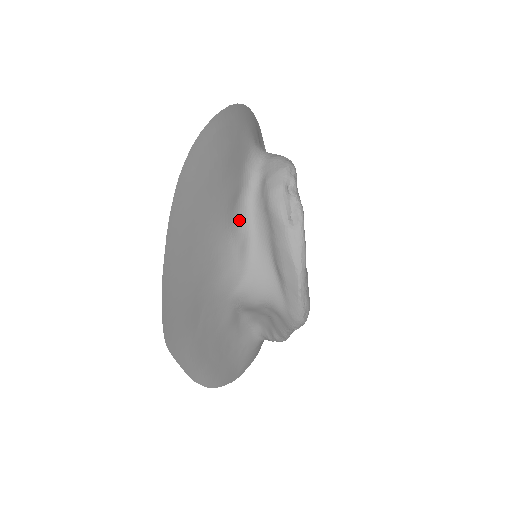
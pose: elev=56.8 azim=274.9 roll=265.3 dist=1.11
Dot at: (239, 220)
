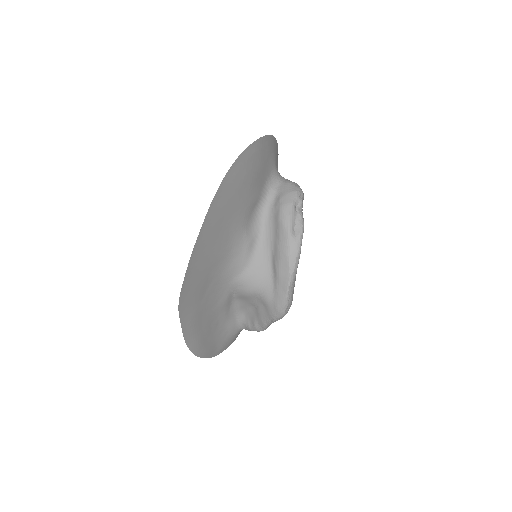
Dot at: (253, 223)
